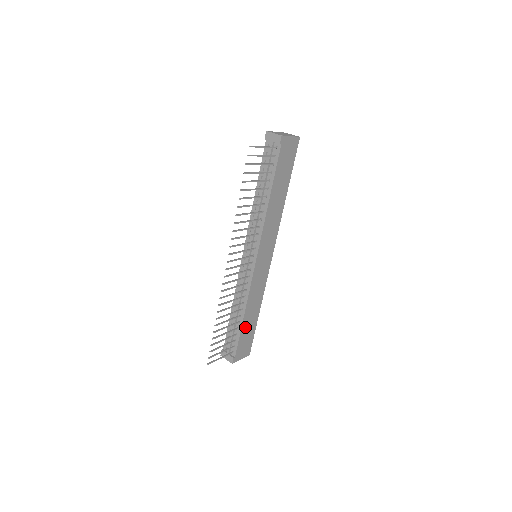
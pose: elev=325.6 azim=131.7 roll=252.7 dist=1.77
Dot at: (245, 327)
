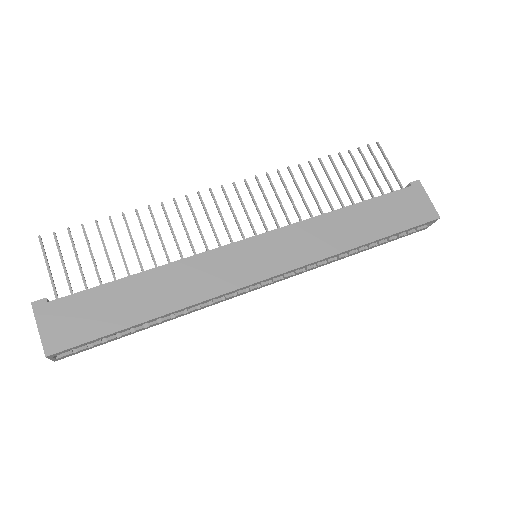
Dot at: (121, 292)
